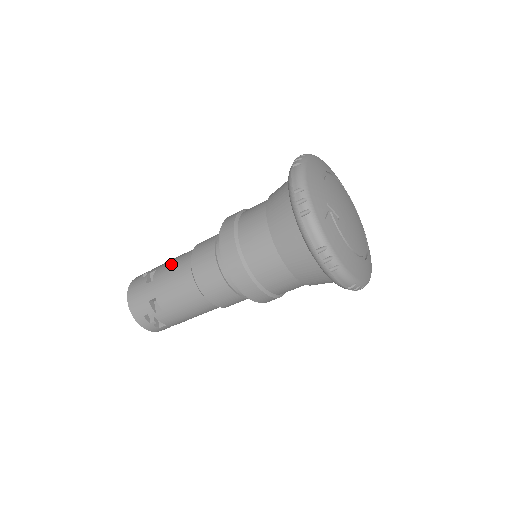
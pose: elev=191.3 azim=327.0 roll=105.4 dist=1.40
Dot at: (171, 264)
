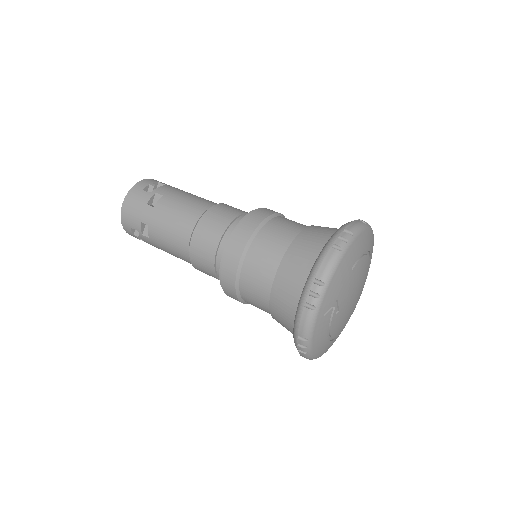
Dot at: (178, 206)
